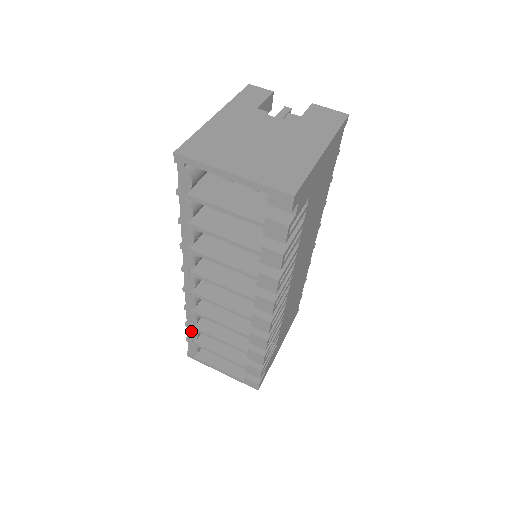
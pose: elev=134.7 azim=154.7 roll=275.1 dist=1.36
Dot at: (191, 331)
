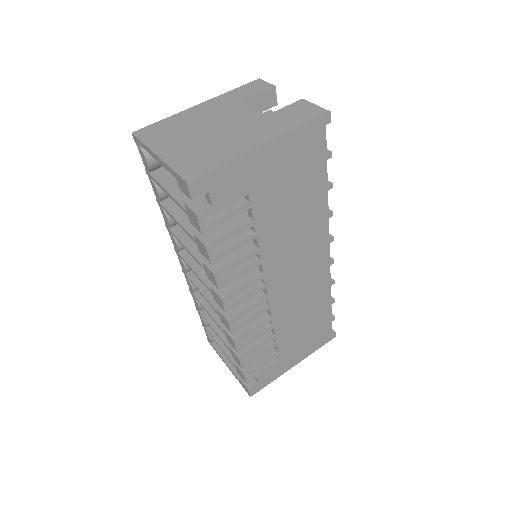
Dot at: (200, 316)
